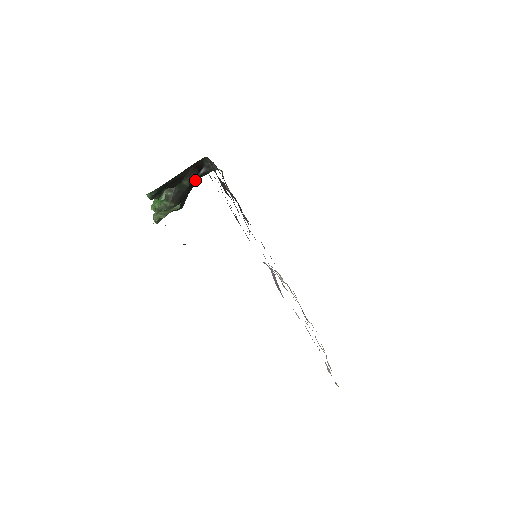
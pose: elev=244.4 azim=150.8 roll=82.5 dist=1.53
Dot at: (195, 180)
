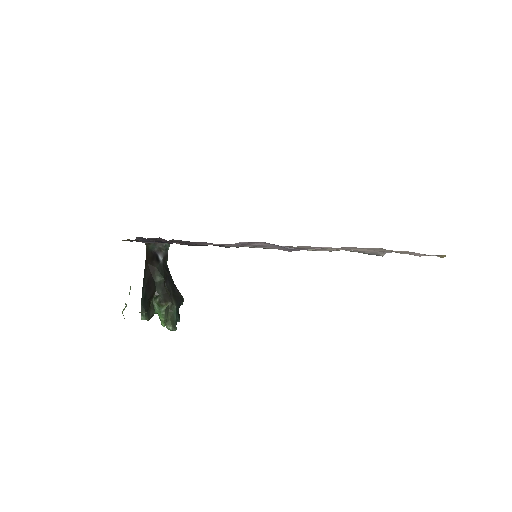
Dot at: (164, 270)
